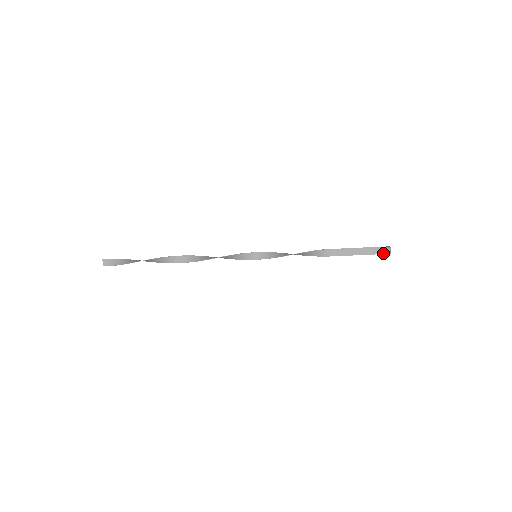
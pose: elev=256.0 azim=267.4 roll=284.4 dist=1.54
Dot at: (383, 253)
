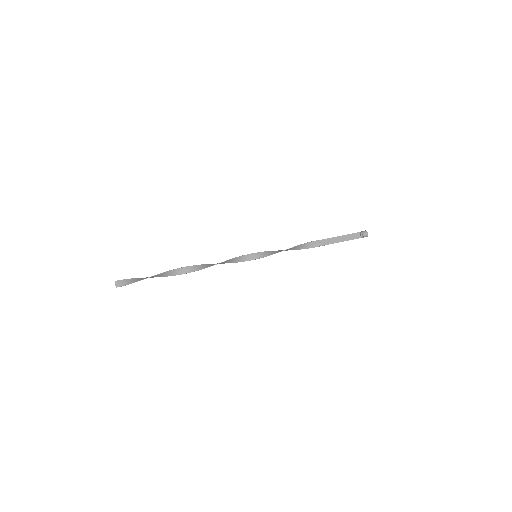
Dot at: (362, 237)
